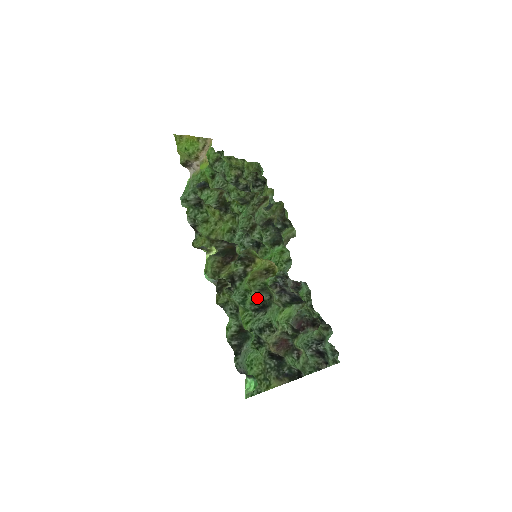
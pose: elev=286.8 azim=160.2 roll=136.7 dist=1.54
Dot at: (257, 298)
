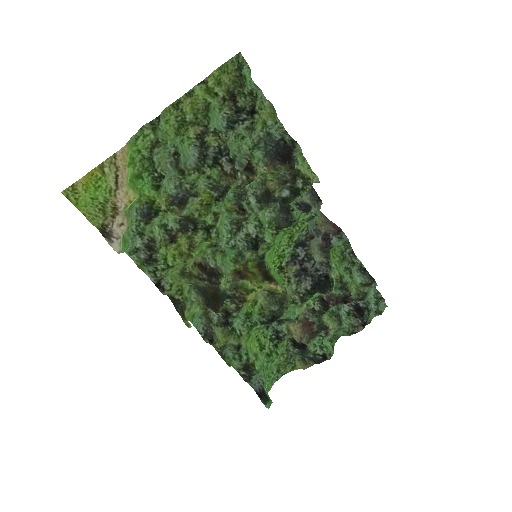
Dot at: (265, 309)
